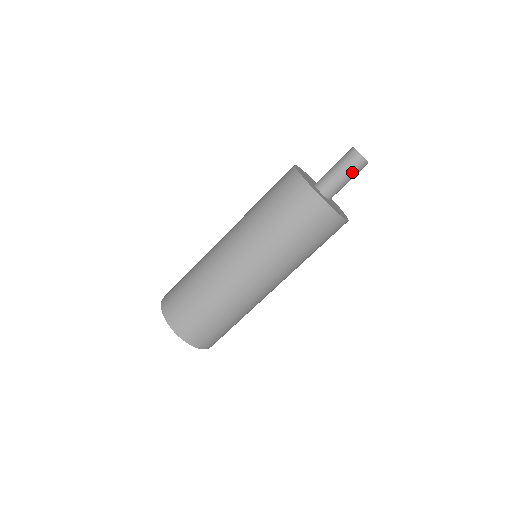
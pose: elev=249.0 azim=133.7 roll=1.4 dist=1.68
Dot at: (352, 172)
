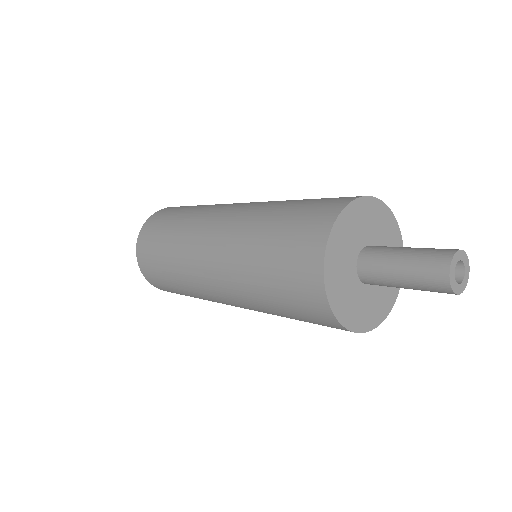
Dot at: (416, 274)
